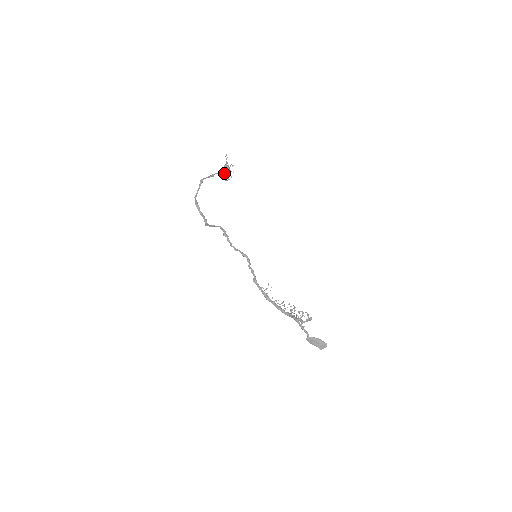
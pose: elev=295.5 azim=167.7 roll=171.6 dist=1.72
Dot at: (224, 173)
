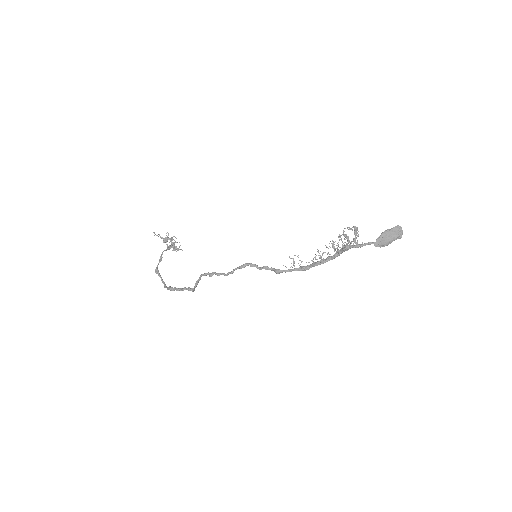
Dot at: occluded
